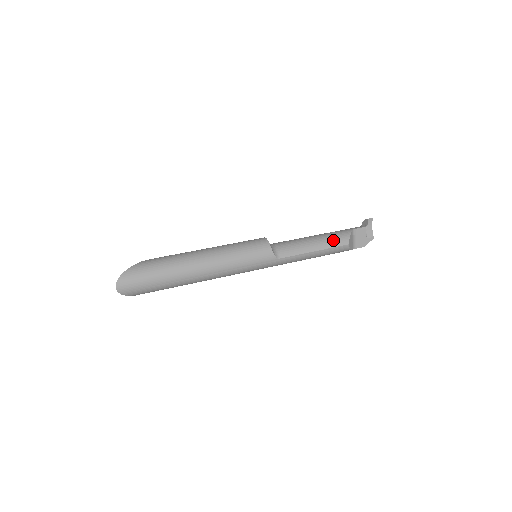
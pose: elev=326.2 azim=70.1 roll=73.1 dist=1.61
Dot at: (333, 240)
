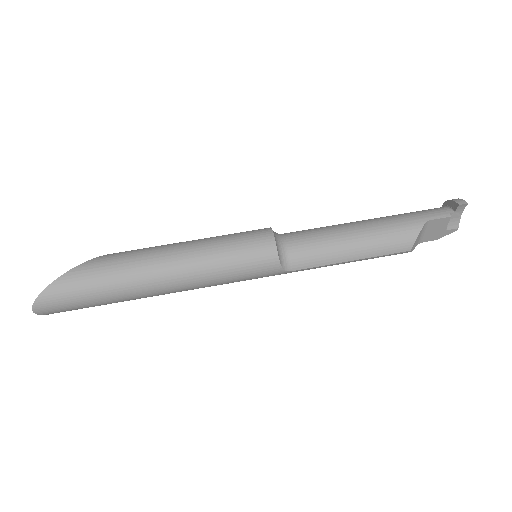
Dot at: (386, 244)
